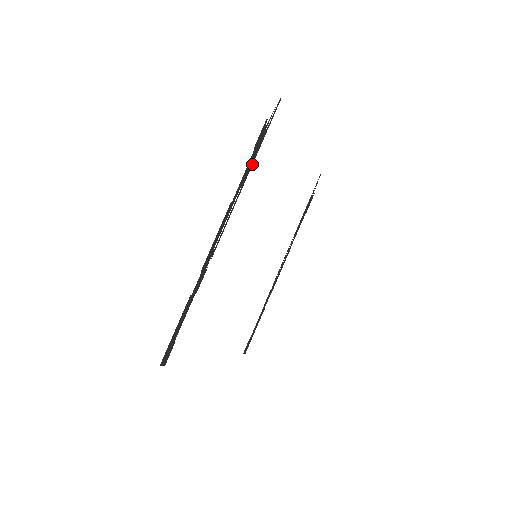
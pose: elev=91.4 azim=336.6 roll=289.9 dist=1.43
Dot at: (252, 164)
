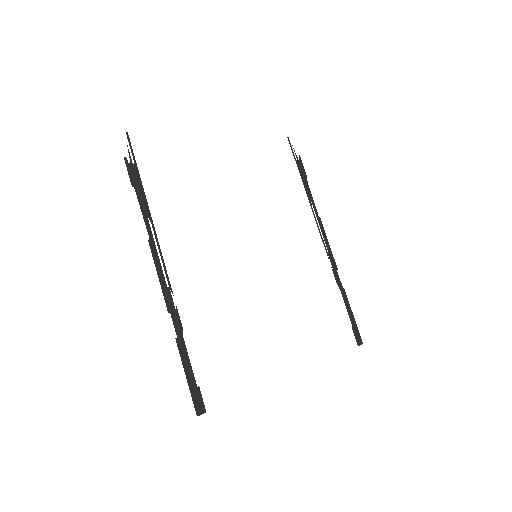
Dot at: (145, 197)
